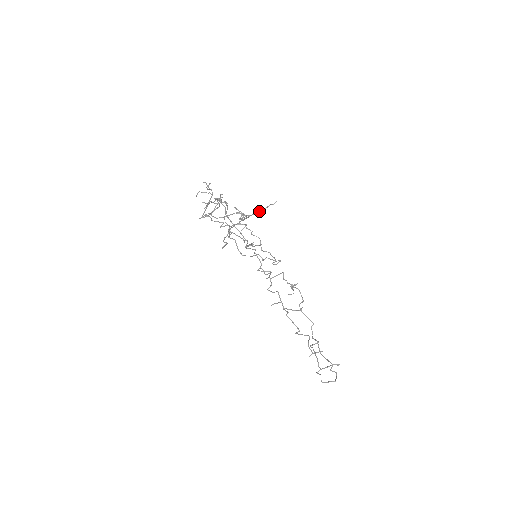
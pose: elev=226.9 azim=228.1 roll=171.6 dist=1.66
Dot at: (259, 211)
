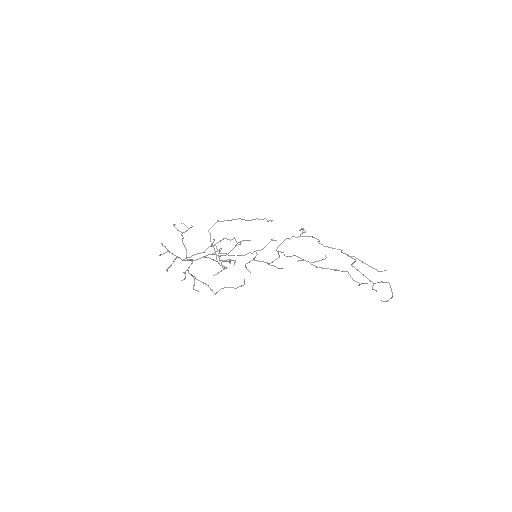
Dot at: (235, 261)
